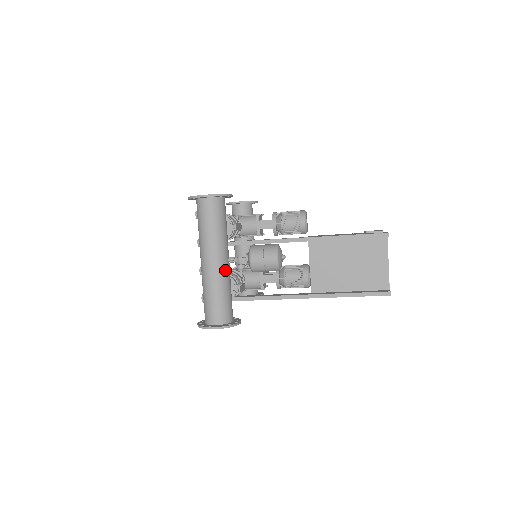
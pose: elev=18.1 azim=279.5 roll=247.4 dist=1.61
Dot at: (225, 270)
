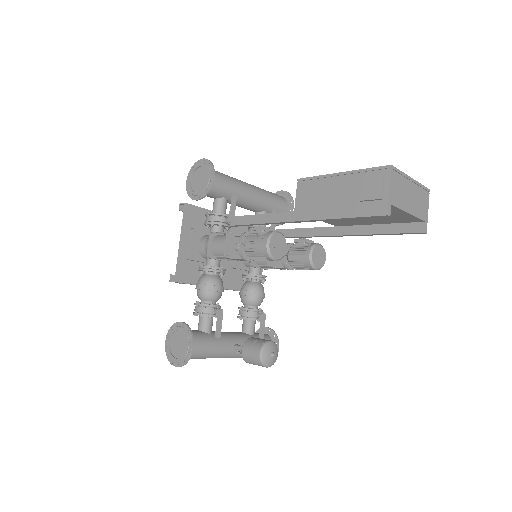
Dot at: (238, 354)
